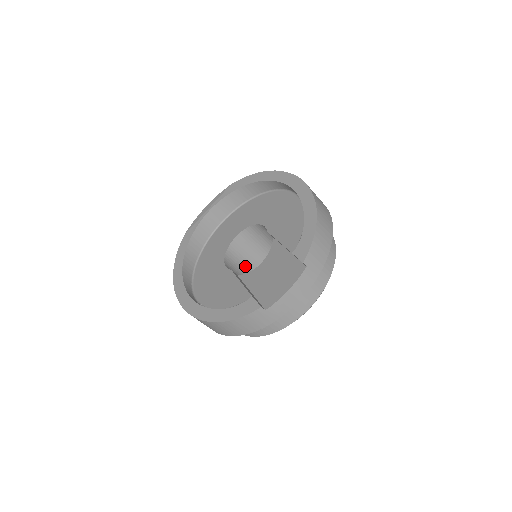
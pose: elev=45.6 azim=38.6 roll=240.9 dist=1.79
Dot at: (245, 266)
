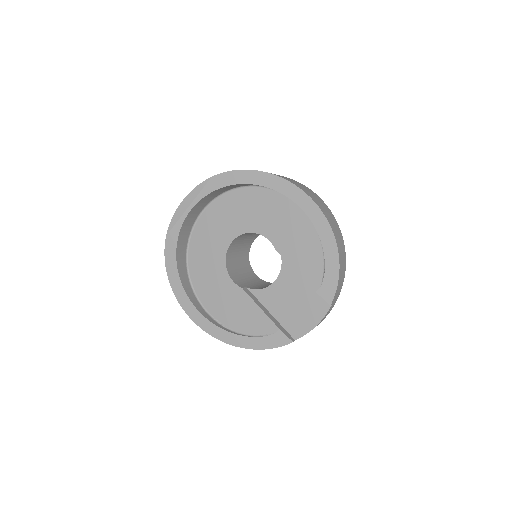
Dot at: (239, 255)
